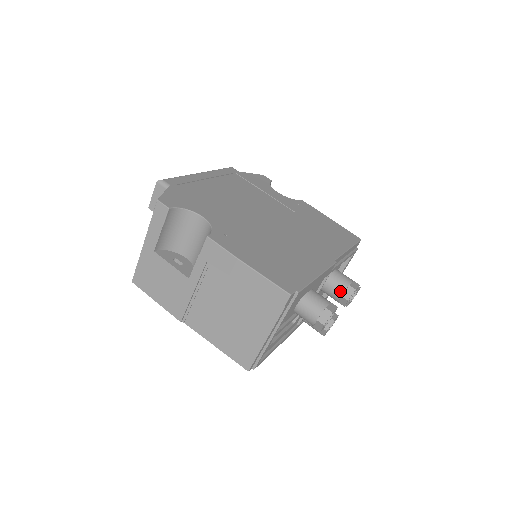
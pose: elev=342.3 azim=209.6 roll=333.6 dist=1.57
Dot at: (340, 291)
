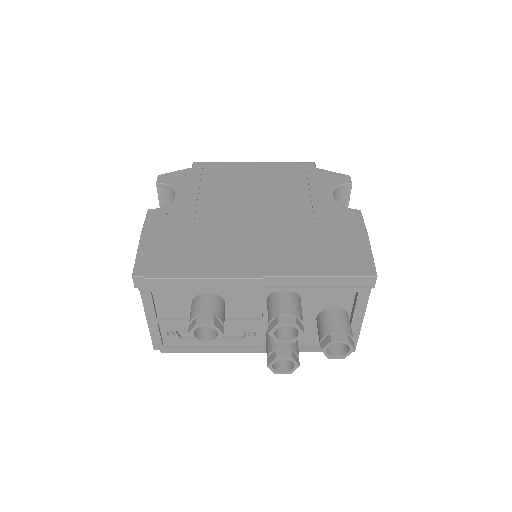
Dot at: (268, 319)
